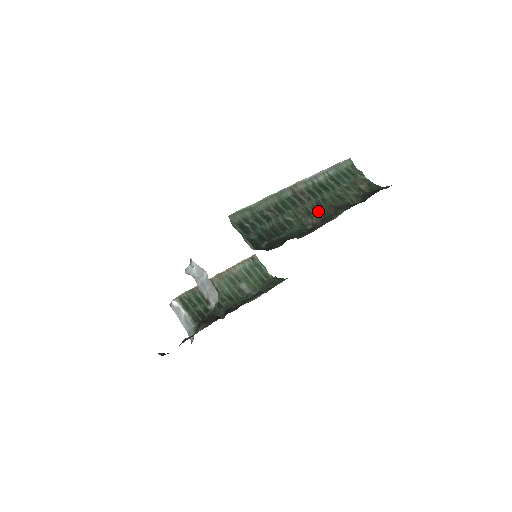
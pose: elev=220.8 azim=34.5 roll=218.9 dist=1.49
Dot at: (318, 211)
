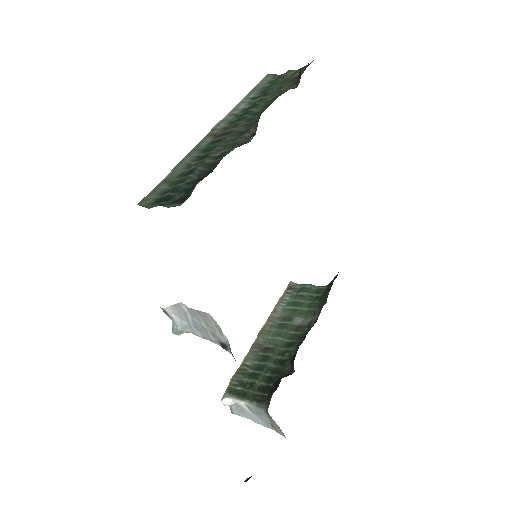
Dot at: (253, 123)
